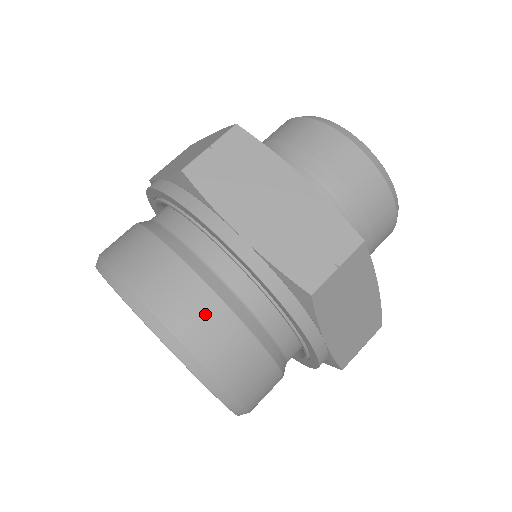
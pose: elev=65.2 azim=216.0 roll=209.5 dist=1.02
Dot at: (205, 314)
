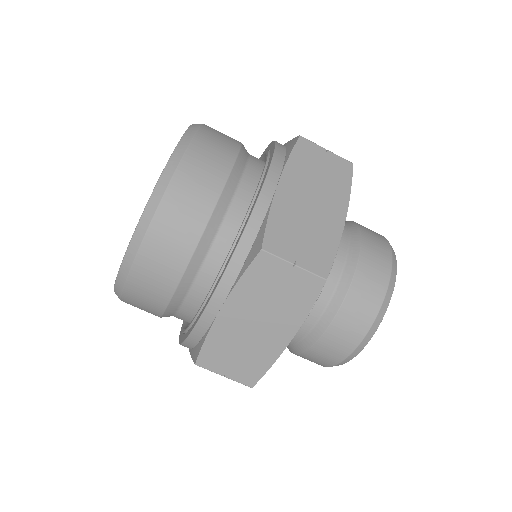
Dot at: (156, 289)
